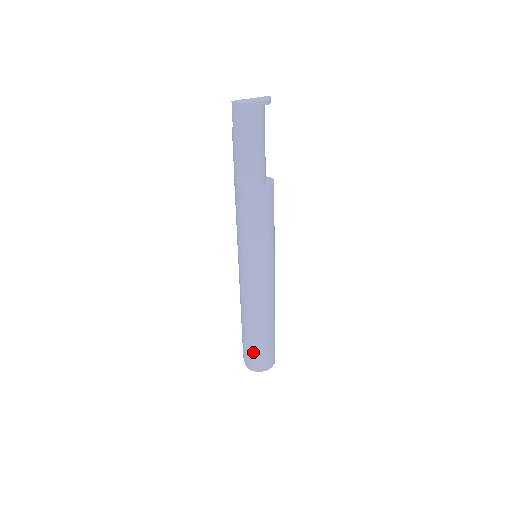
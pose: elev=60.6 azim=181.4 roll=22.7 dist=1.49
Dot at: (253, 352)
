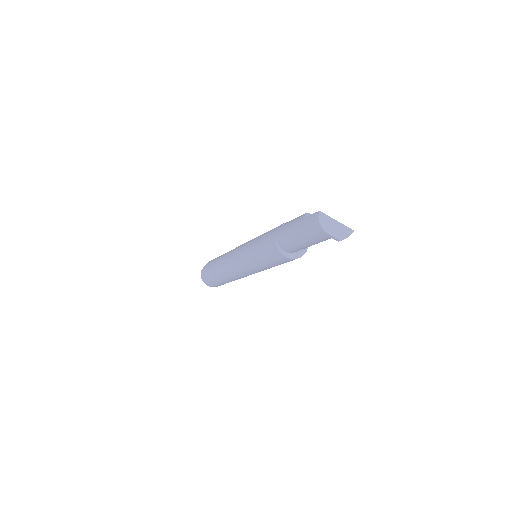
Dot at: (209, 276)
